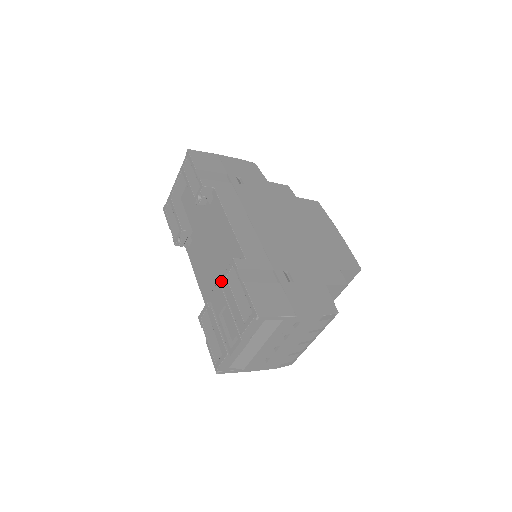
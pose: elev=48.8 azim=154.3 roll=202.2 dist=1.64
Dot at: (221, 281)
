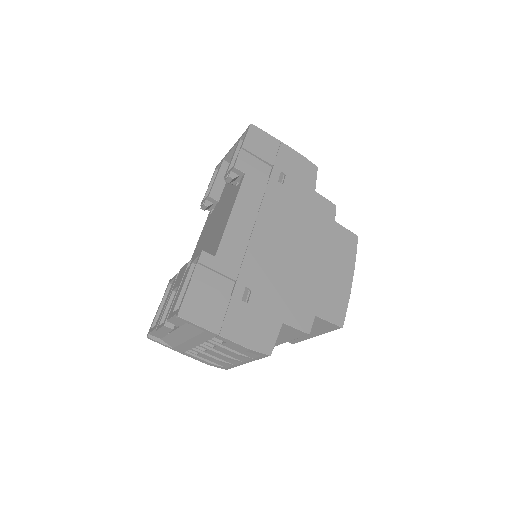
Dot at: occluded
